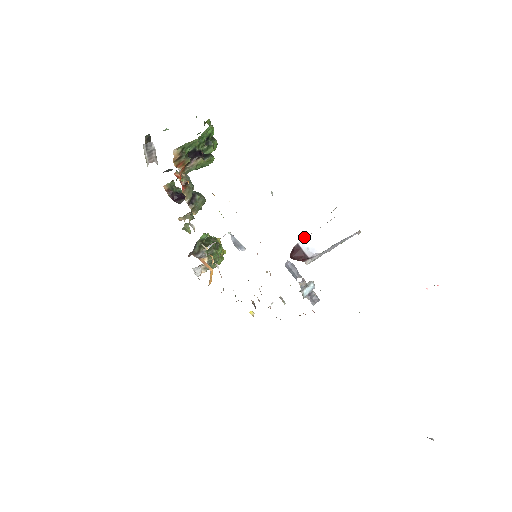
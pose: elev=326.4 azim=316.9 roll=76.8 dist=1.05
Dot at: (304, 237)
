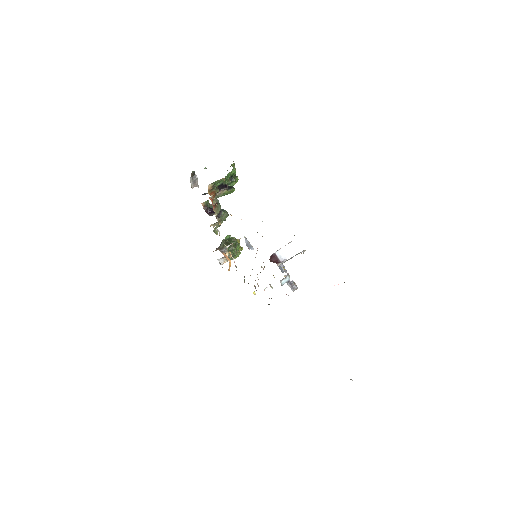
Dot at: (279, 249)
